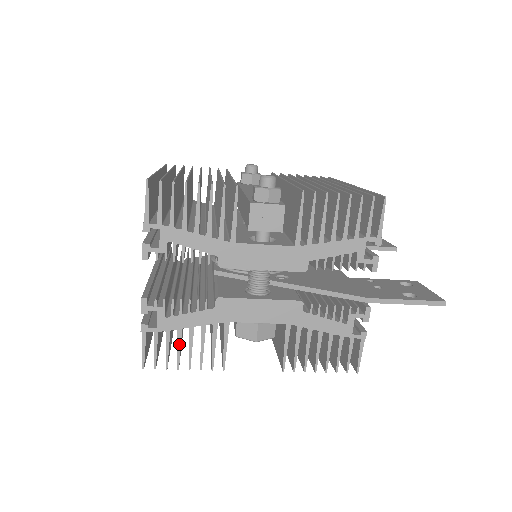
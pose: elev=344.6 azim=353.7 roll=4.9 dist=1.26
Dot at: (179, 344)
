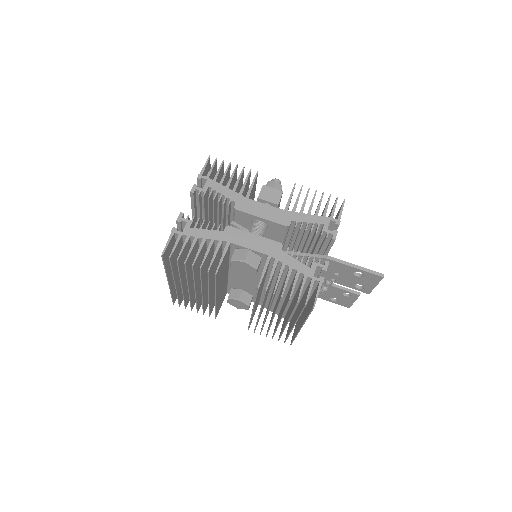
Dot at: (192, 247)
